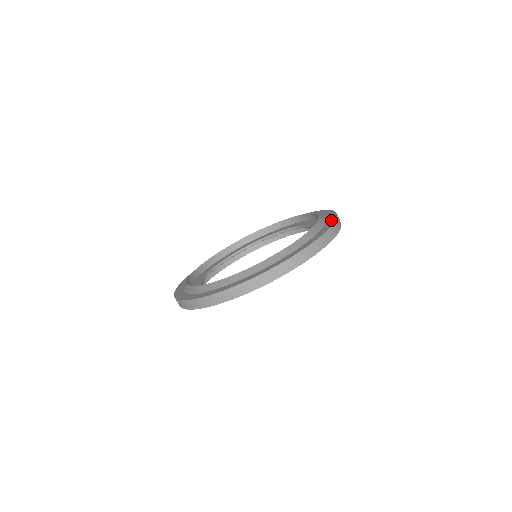
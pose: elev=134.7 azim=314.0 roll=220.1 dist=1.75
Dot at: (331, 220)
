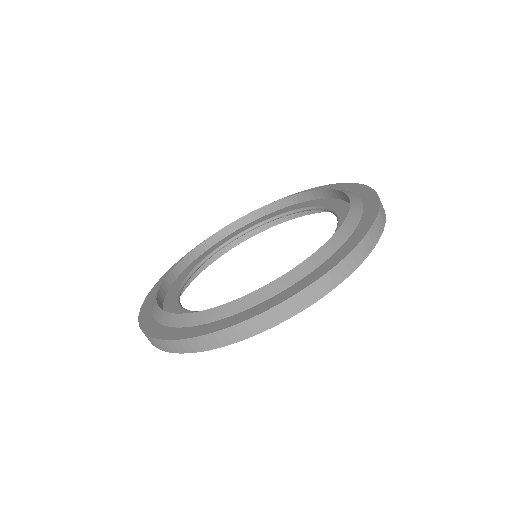
Dot at: (321, 188)
